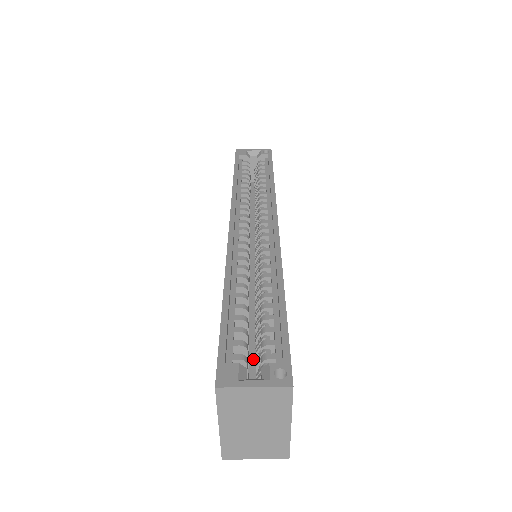
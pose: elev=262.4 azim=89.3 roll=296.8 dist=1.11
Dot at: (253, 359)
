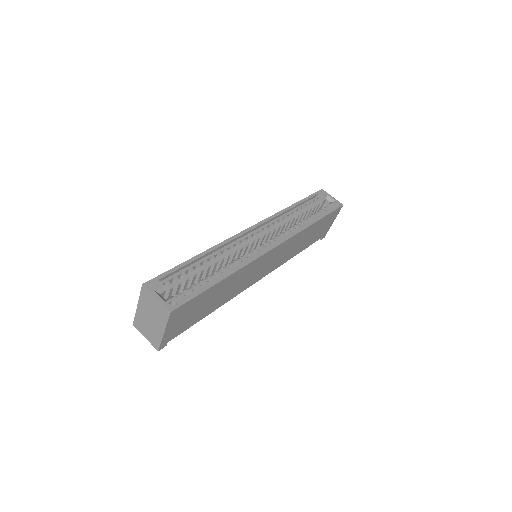
Dot at: occluded
